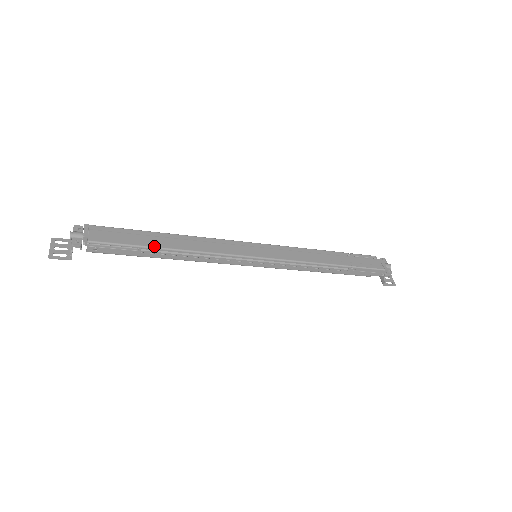
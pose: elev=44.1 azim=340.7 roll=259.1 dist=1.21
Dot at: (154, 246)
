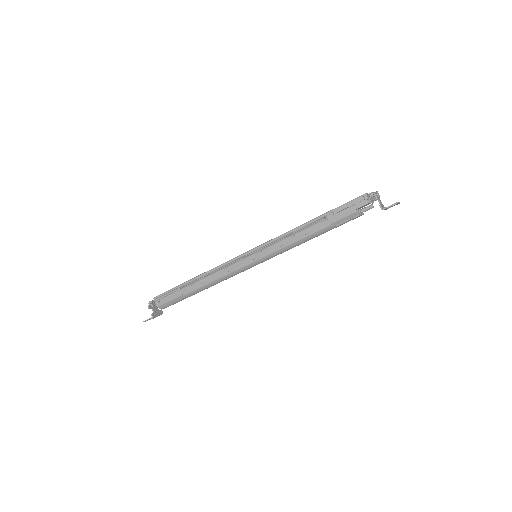
Dot at: (185, 282)
